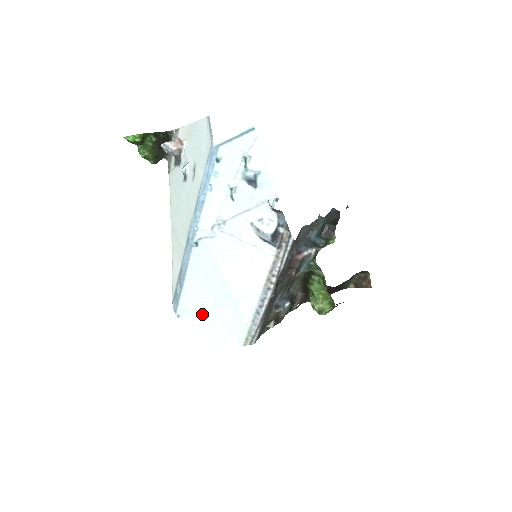
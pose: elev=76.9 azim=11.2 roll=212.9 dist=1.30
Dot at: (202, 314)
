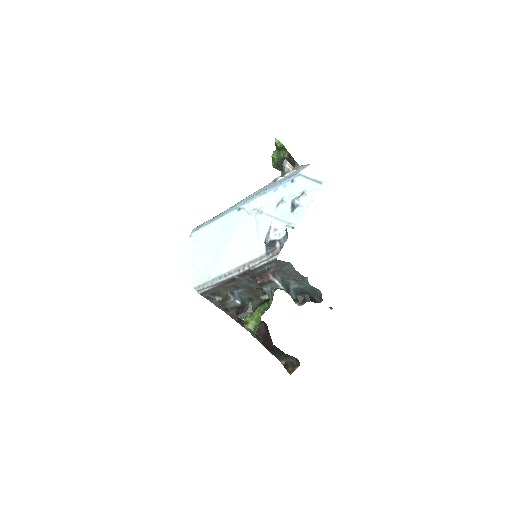
Dot at: (200, 248)
